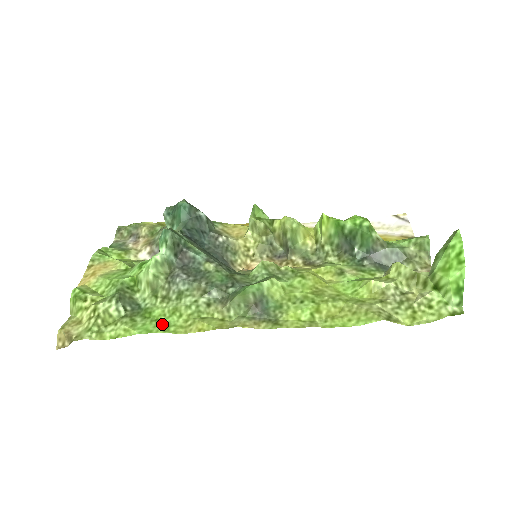
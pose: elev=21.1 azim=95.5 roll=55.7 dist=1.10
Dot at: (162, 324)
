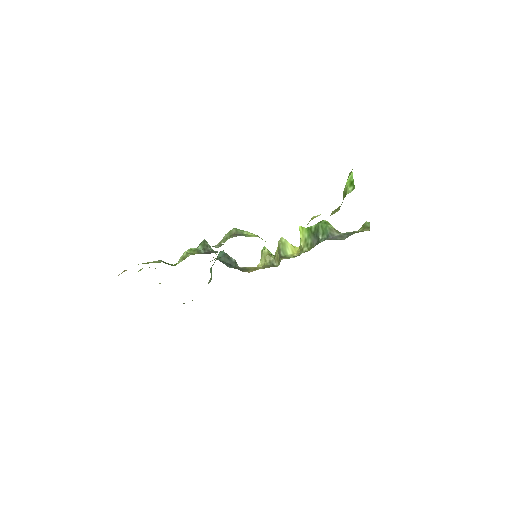
Dot at: occluded
